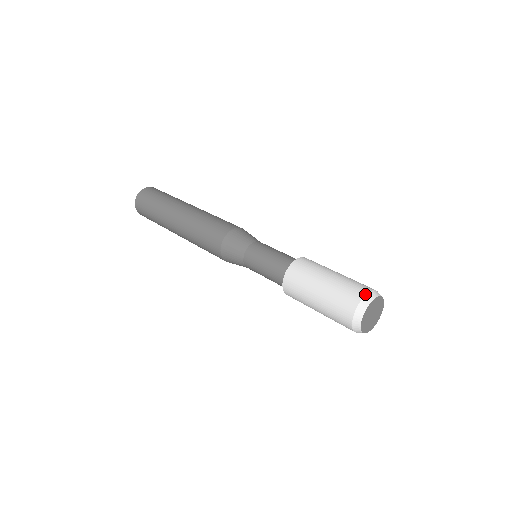
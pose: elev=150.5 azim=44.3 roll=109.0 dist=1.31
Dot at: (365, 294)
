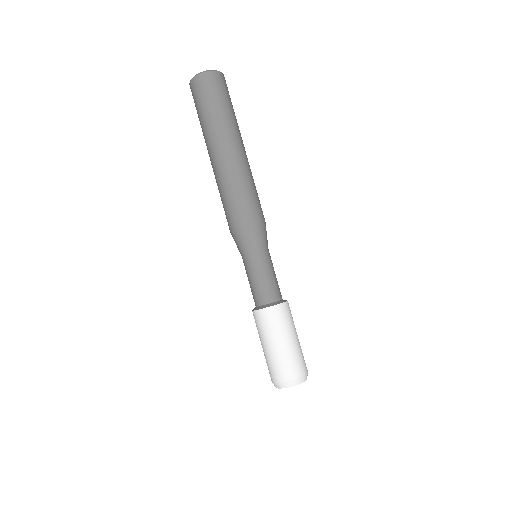
Dot at: (302, 376)
